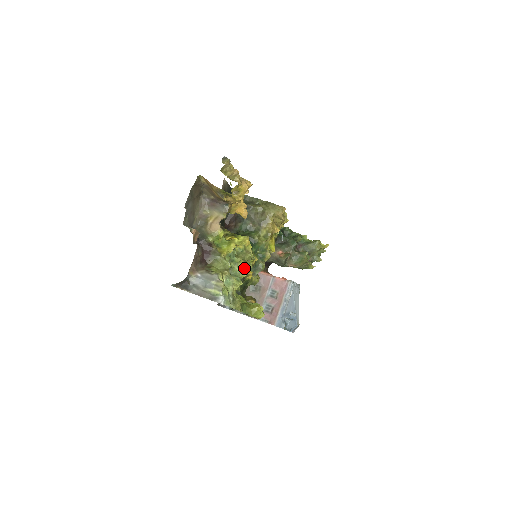
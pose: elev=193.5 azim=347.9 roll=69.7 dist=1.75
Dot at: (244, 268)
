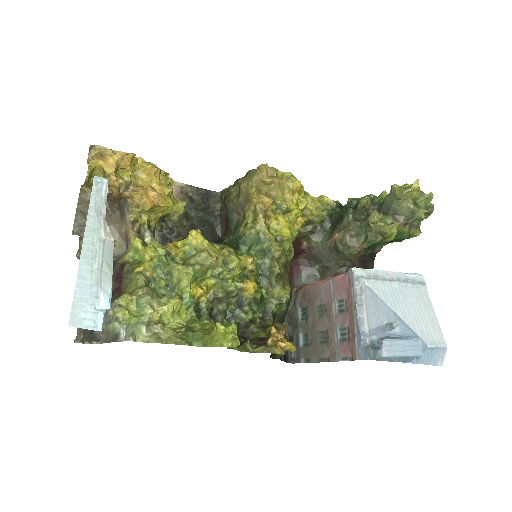
Dot at: (181, 275)
